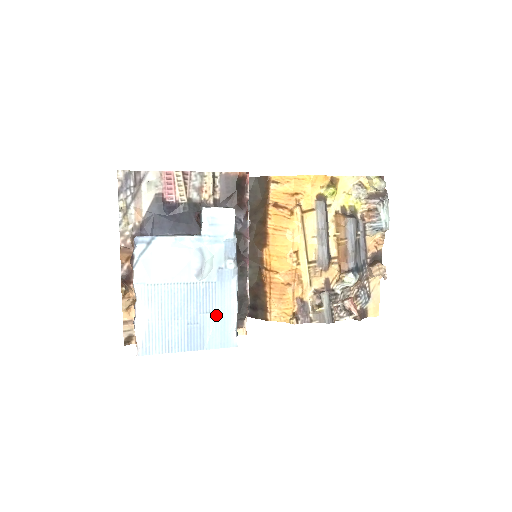
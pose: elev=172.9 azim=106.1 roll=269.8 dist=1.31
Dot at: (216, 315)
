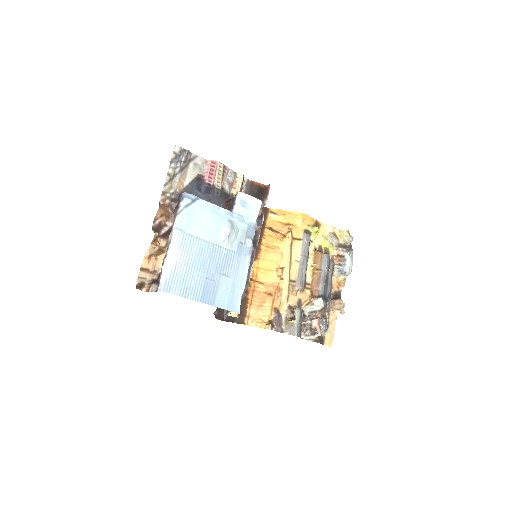
Dot at: (229, 279)
